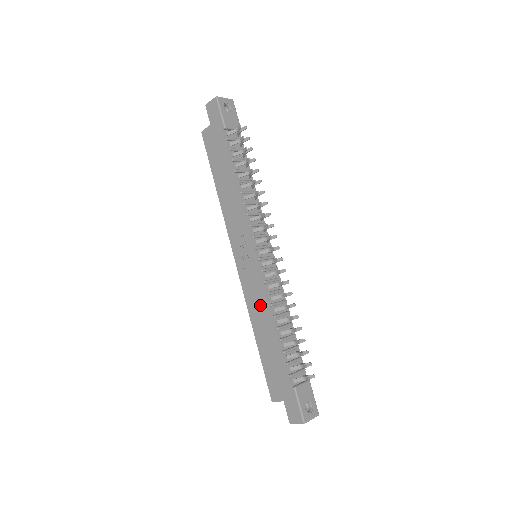
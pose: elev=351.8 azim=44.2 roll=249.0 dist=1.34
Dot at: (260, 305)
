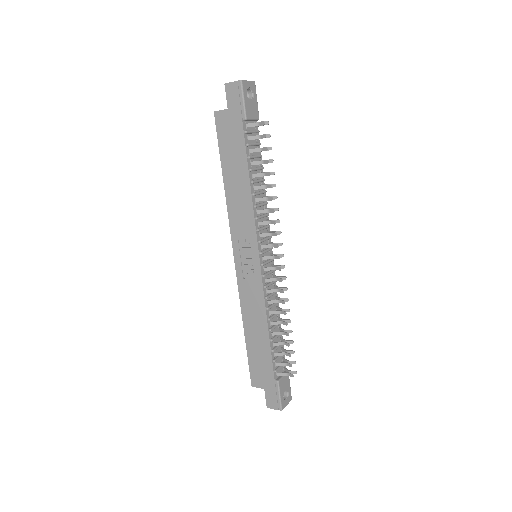
Dot at: (255, 306)
